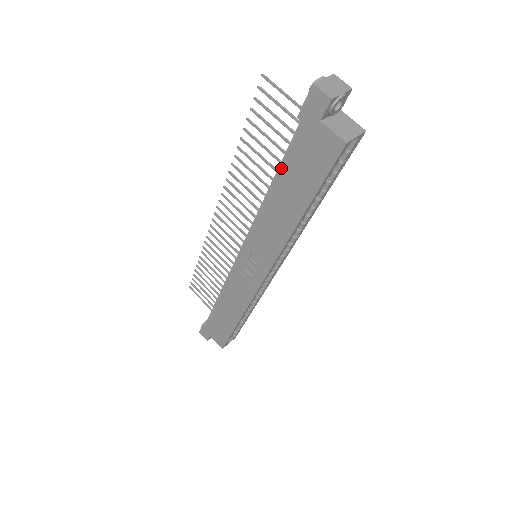
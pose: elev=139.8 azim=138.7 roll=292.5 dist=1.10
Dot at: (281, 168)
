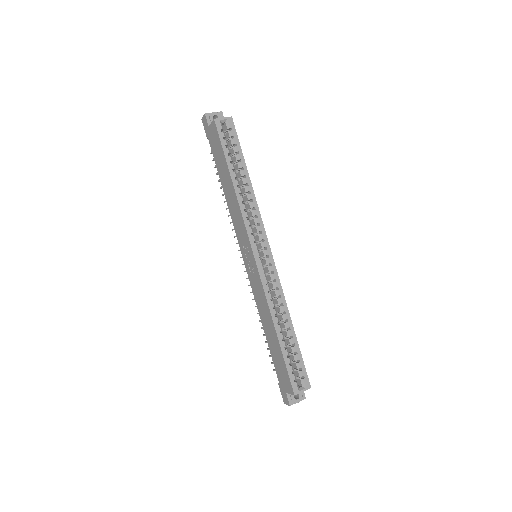
Dot at: (218, 170)
